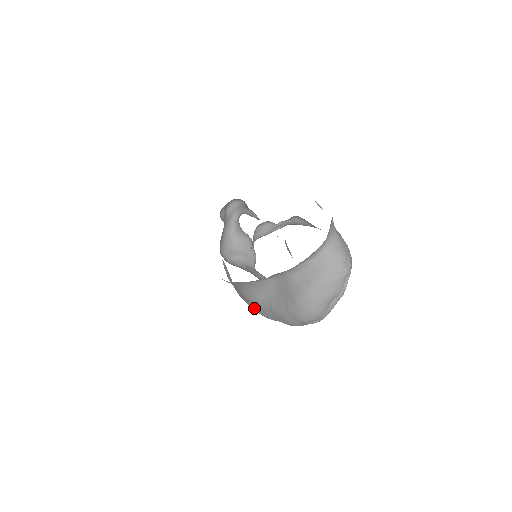
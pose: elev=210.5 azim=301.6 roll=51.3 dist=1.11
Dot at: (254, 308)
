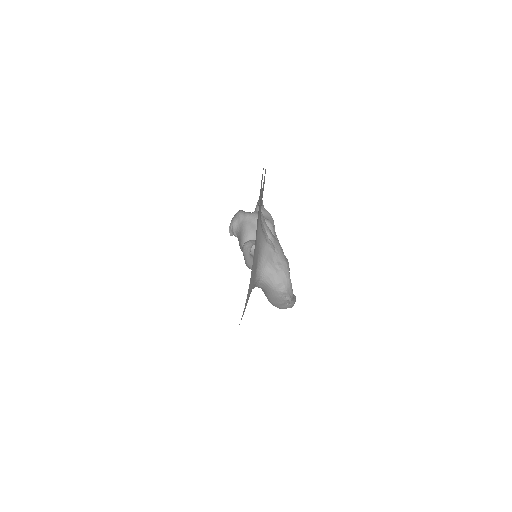
Dot at: occluded
